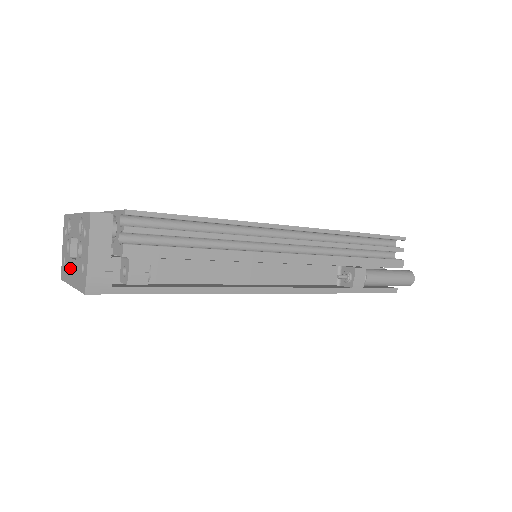
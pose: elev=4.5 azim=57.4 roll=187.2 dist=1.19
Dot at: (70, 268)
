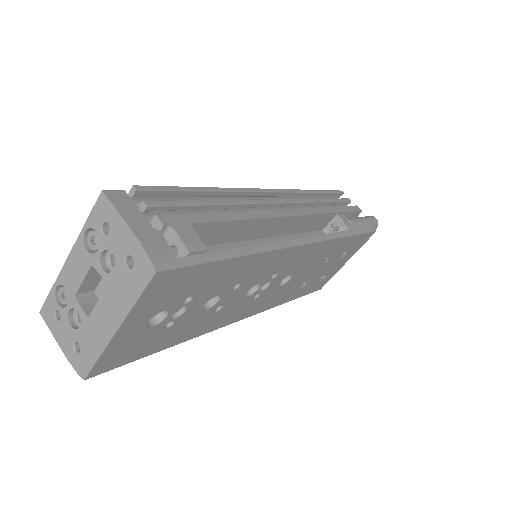
Dot at: (98, 323)
